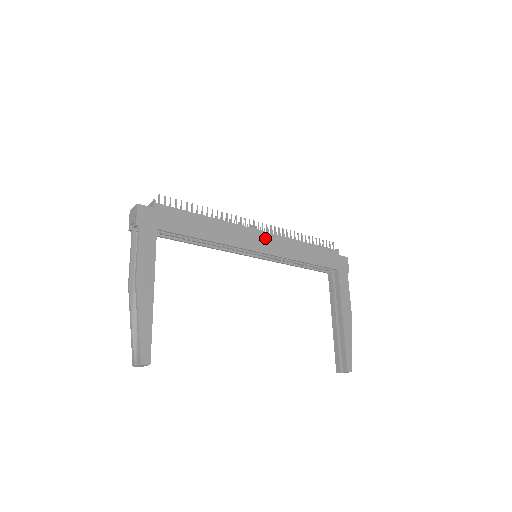
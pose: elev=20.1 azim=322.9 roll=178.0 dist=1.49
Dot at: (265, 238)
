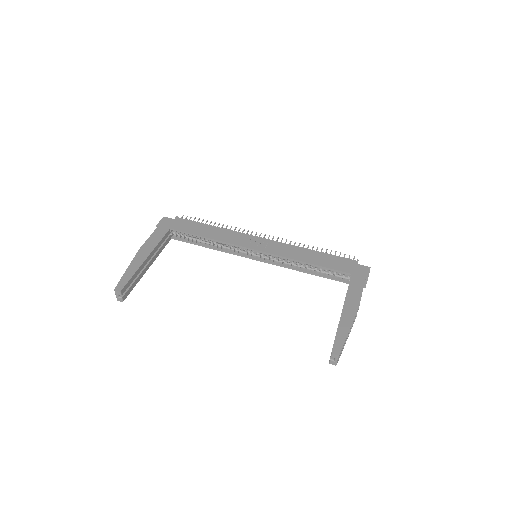
Dot at: (266, 243)
